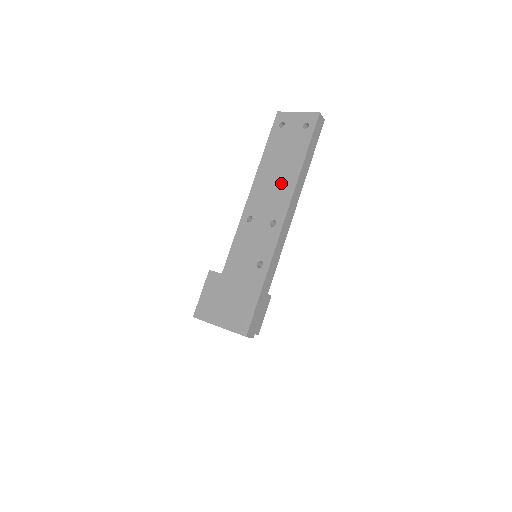
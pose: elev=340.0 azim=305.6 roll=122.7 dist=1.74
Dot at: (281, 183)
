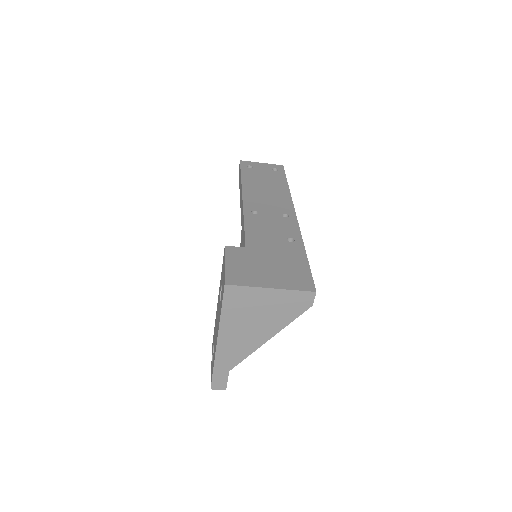
Dot at: (275, 194)
